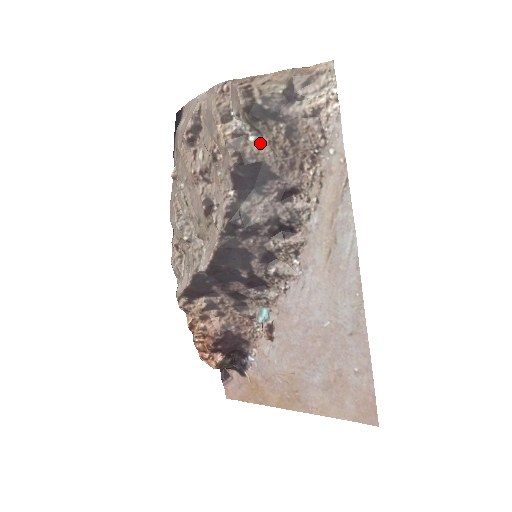
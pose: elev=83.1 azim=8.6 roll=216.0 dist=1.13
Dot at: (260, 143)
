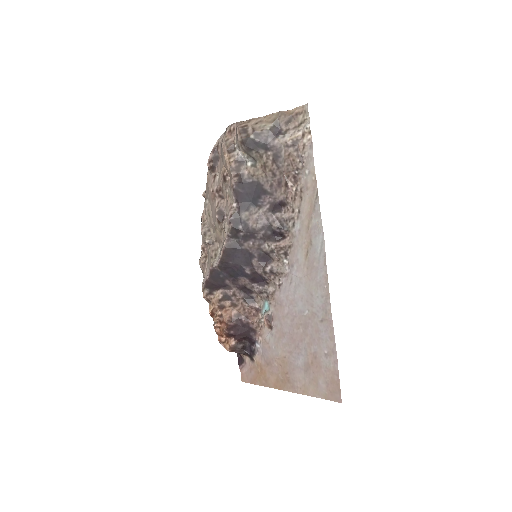
Dot at: (255, 167)
